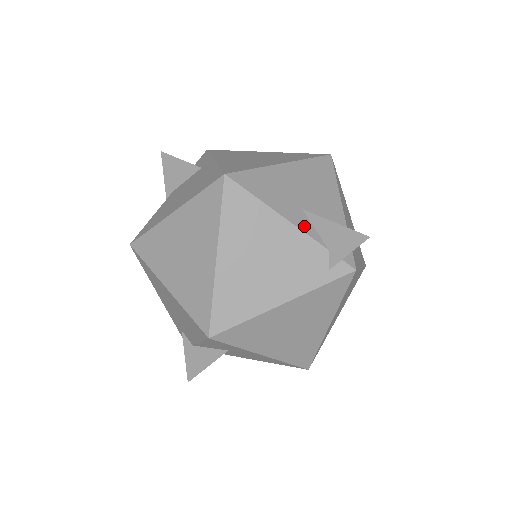
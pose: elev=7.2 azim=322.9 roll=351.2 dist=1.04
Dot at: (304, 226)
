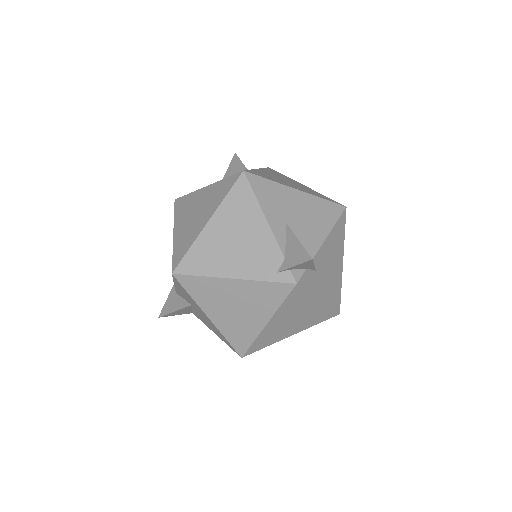
Dot at: (278, 233)
